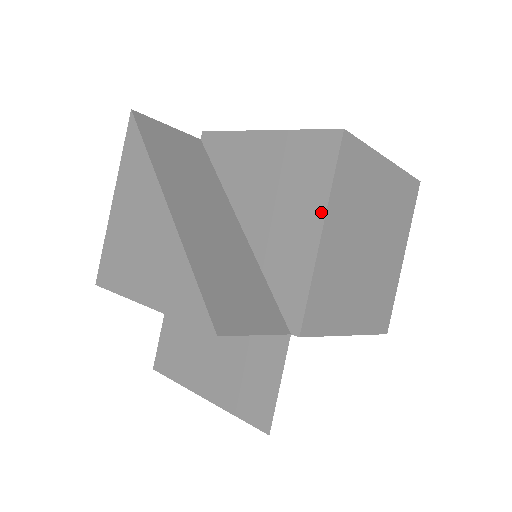
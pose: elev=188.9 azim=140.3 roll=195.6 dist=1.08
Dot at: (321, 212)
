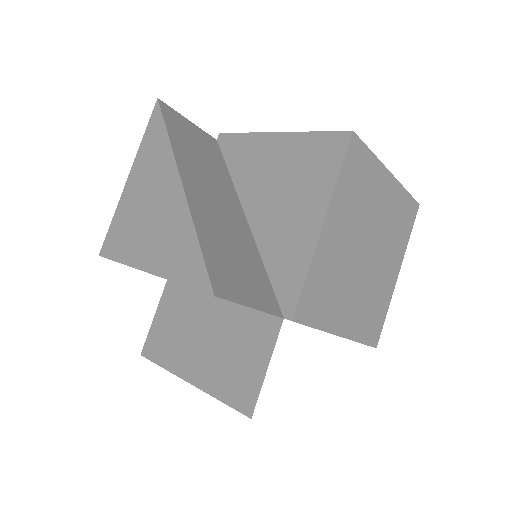
Dot at: (325, 204)
